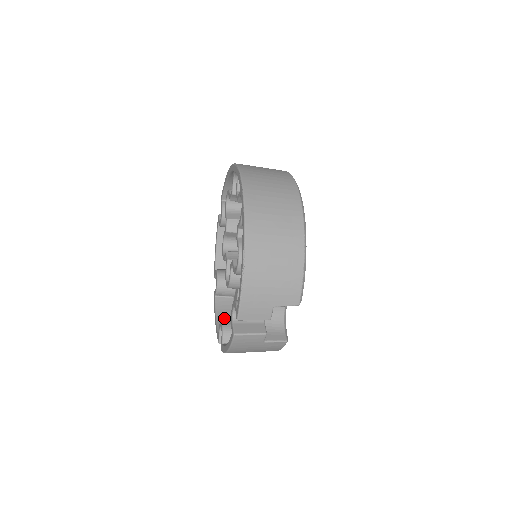
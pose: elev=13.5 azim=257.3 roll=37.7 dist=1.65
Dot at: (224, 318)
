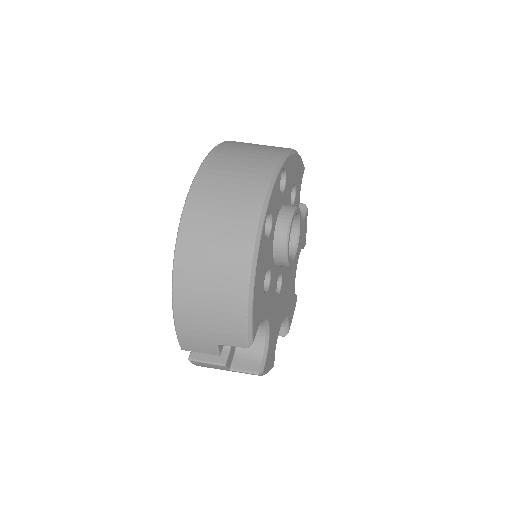
Dot at: occluded
